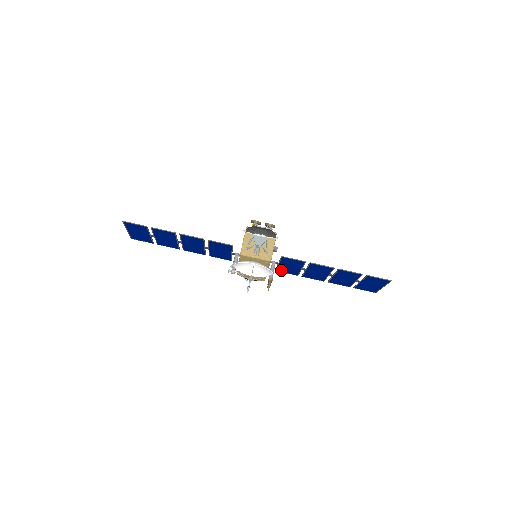
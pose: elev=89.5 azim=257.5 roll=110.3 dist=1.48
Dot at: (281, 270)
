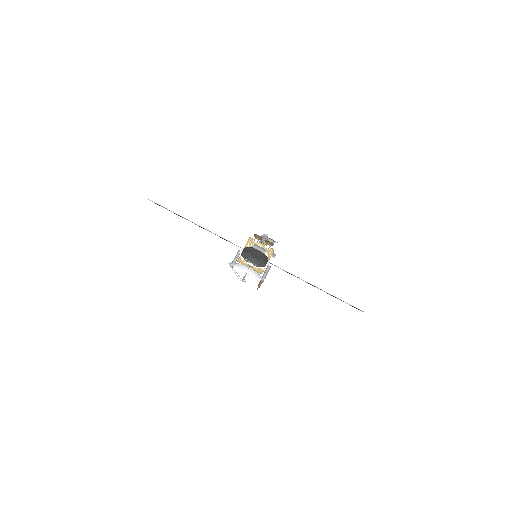
Dot at: occluded
